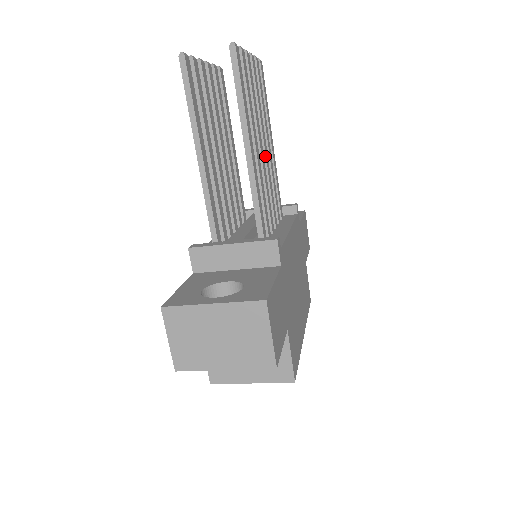
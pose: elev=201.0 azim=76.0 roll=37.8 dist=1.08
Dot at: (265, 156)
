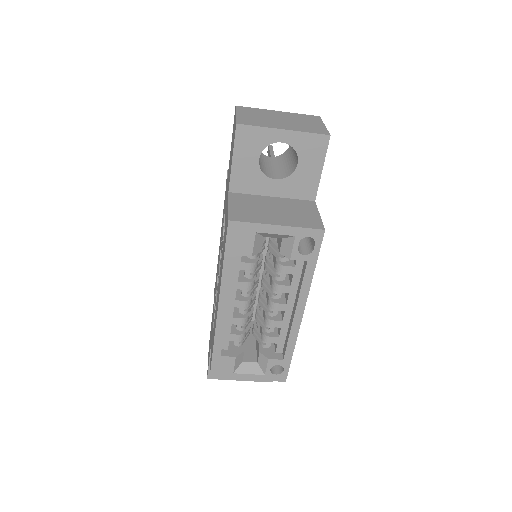
Dot at: occluded
